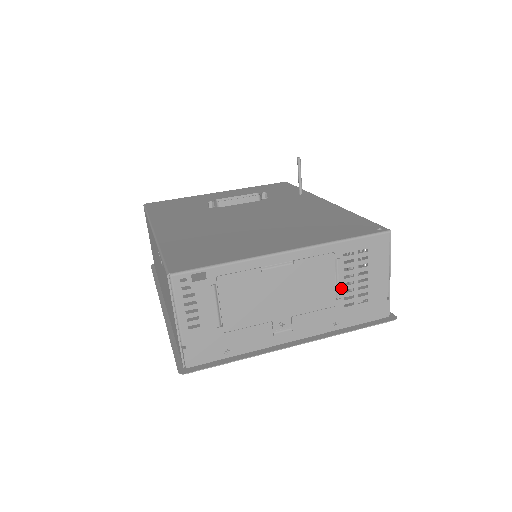
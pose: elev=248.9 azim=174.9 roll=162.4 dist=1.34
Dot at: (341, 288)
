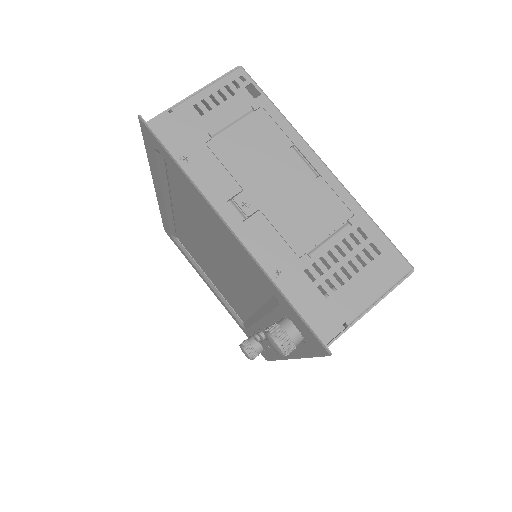
Dot at: (322, 250)
